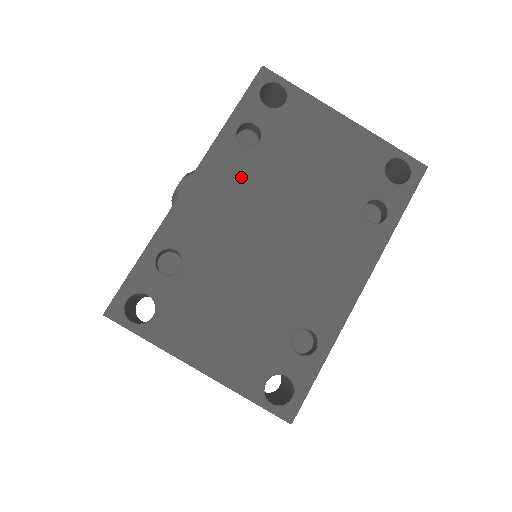
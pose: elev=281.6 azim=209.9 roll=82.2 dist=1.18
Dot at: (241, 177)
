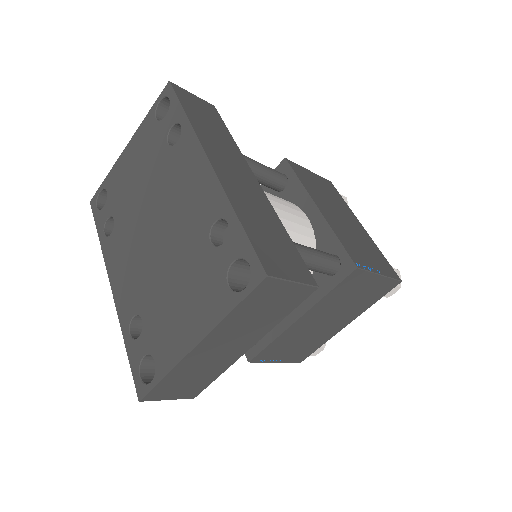
Dot at: (122, 243)
